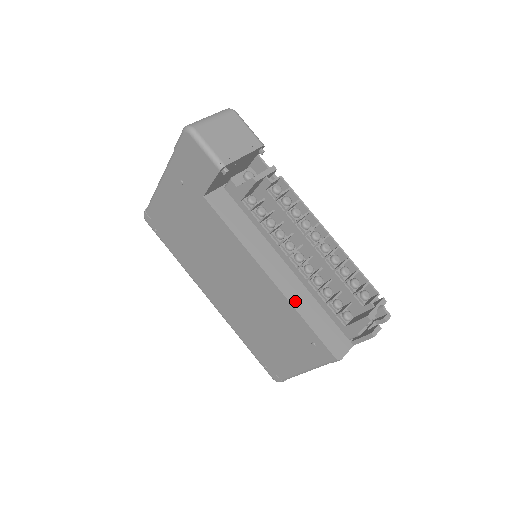
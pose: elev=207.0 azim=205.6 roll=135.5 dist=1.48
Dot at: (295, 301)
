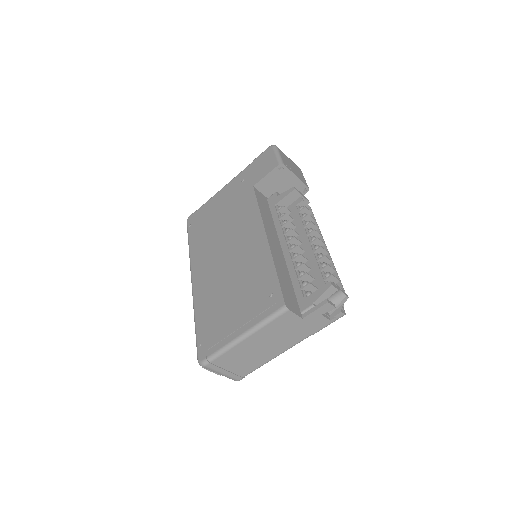
Dot at: (276, 260)
